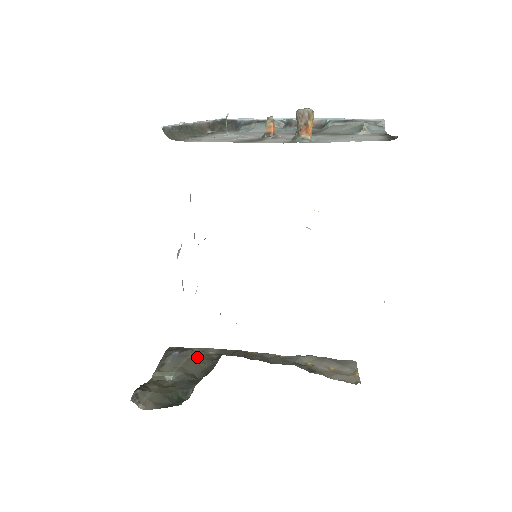
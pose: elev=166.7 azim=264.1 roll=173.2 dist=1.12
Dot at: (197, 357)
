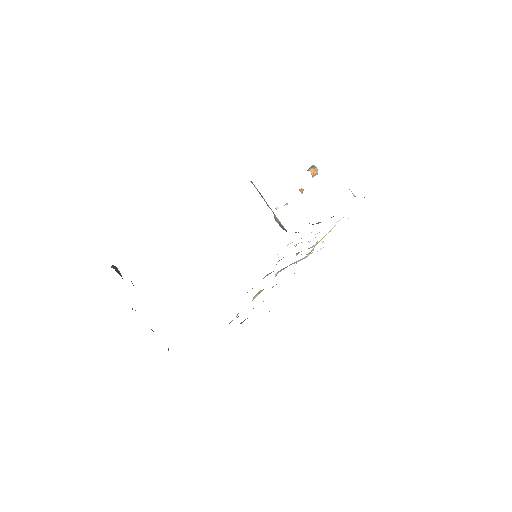
Dot at: occluded
